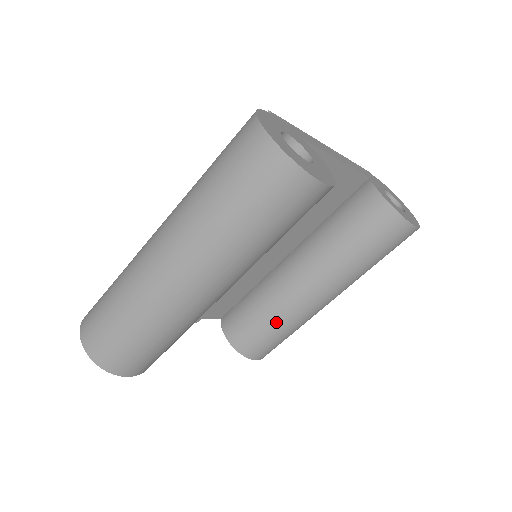
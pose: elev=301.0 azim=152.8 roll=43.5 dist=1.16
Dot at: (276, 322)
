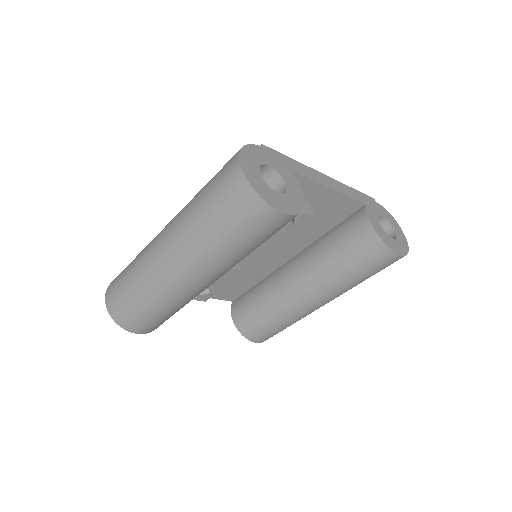
Dot at: (272, 314)
